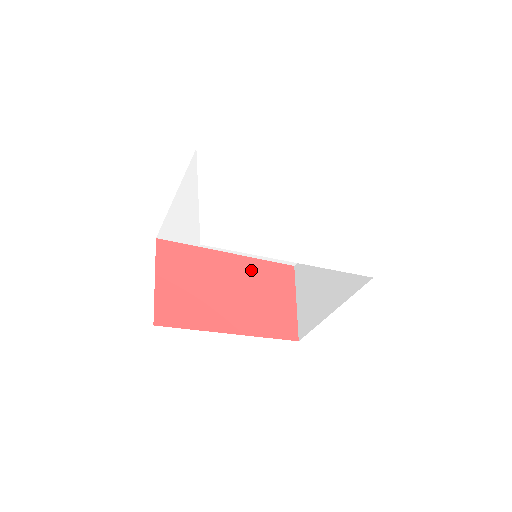
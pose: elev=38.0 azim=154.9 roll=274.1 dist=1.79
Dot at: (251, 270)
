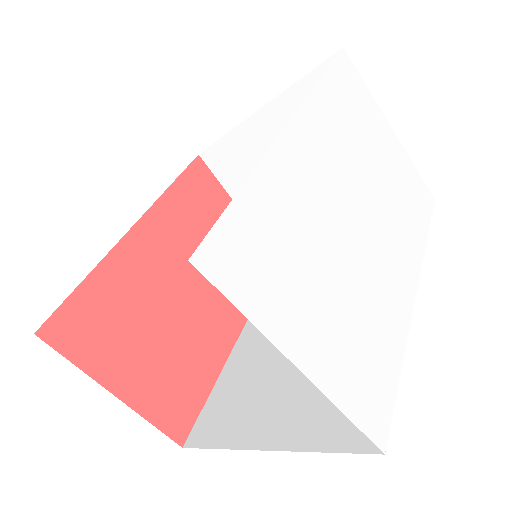
Dot at: (175, 222)
